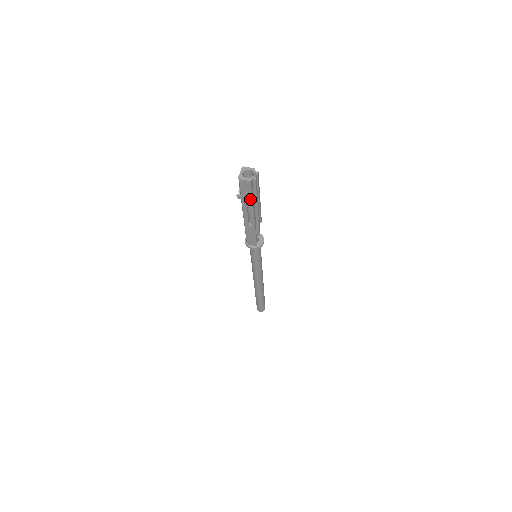
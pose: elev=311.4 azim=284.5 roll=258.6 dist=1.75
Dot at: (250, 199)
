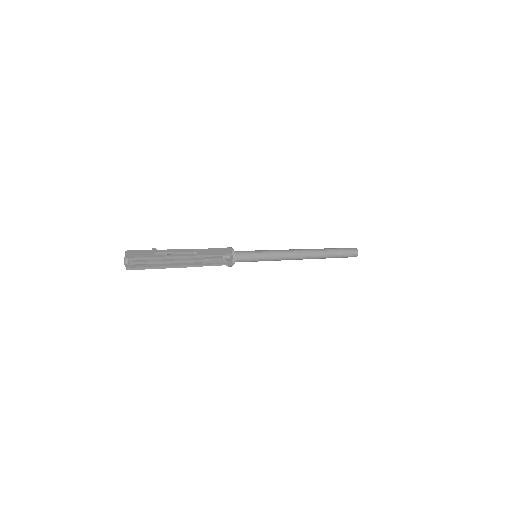
Dot at: occluded
